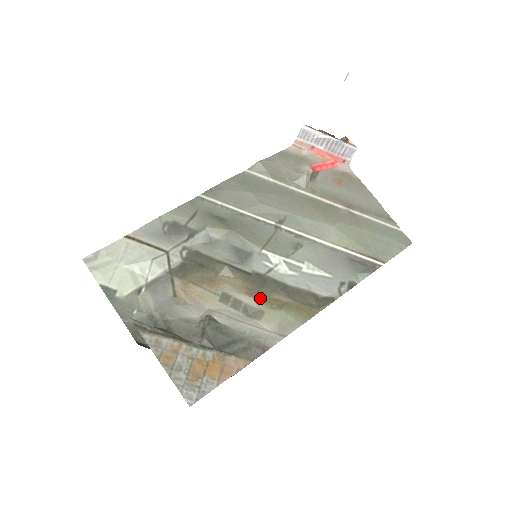
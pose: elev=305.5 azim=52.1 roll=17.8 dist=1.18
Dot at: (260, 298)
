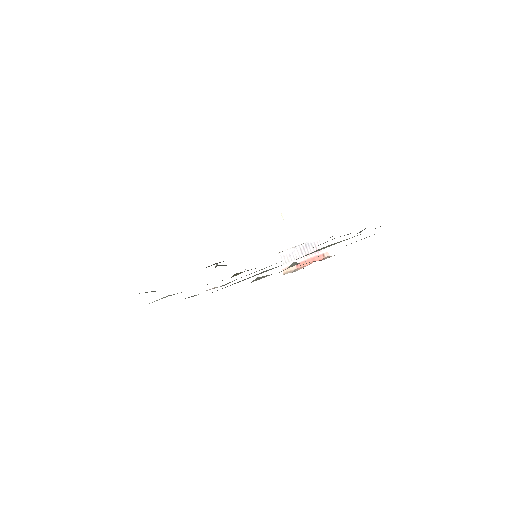
Dot at: occluded
